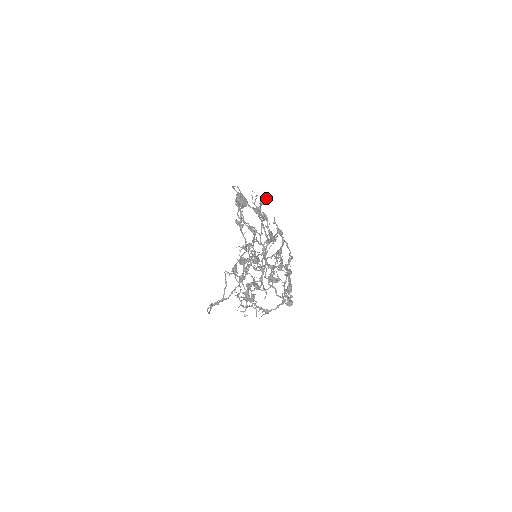
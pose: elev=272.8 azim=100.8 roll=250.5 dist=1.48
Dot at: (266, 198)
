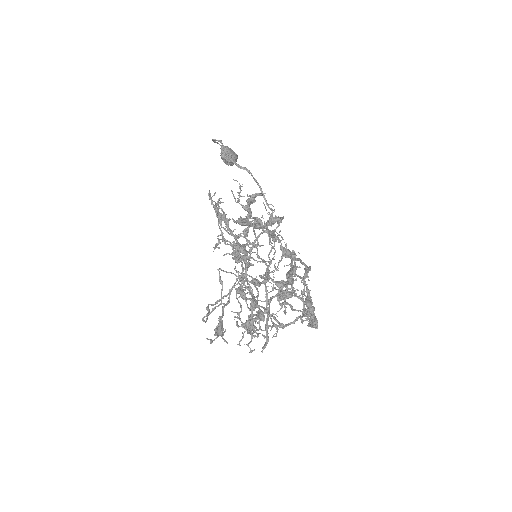
Dot at: (256, 193)
